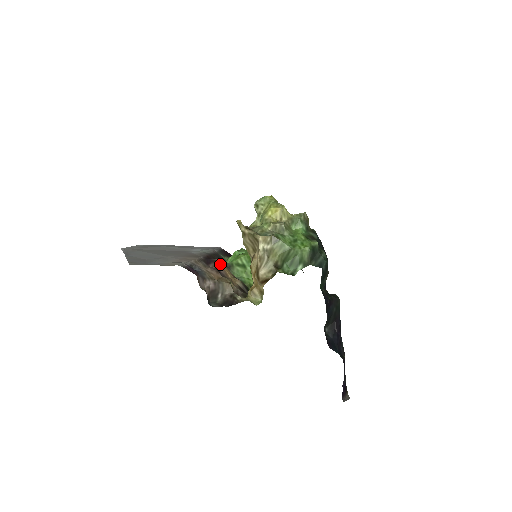
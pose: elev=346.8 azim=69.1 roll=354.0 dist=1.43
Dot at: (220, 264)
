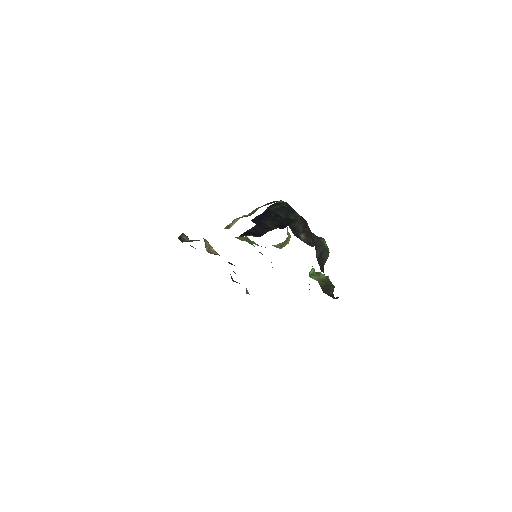
Dot at: occluded
